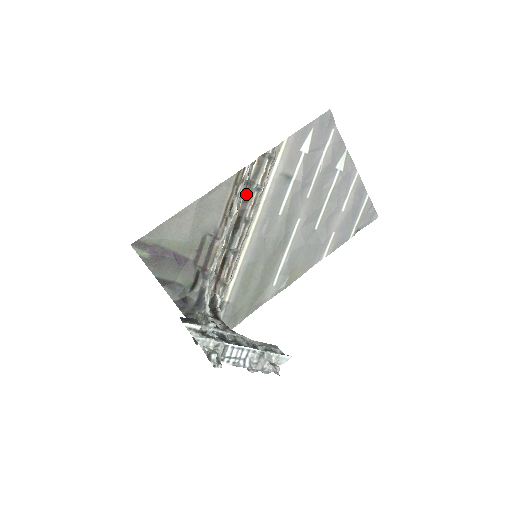
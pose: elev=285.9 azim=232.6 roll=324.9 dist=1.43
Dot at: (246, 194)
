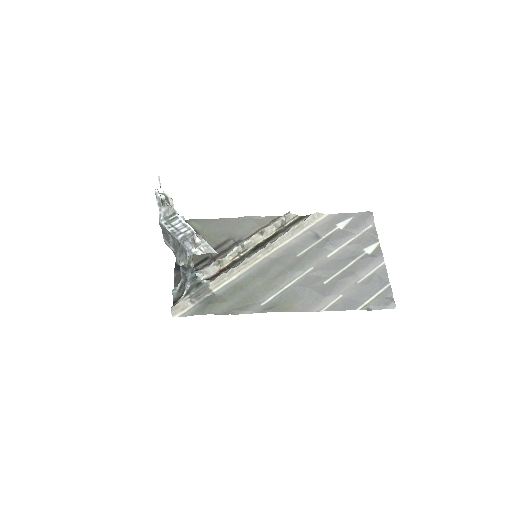
Dot at: (278, 231)
